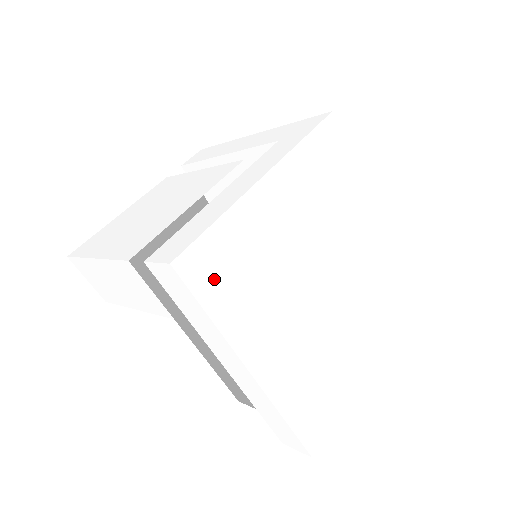
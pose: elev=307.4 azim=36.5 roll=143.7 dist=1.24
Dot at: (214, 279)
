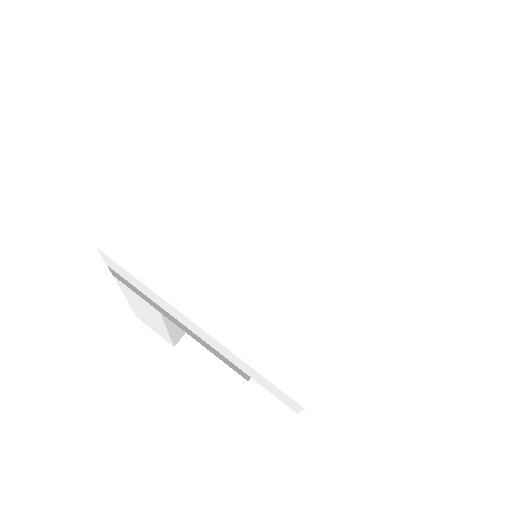
Dot at: (140, 252)
